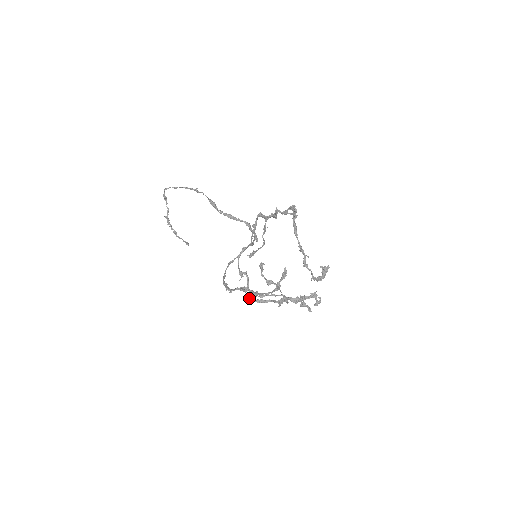
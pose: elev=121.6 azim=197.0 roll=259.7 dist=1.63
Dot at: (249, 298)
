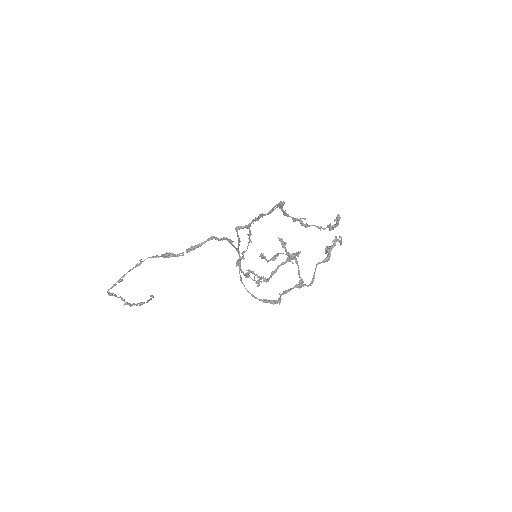
Dot at: (266, 282)
